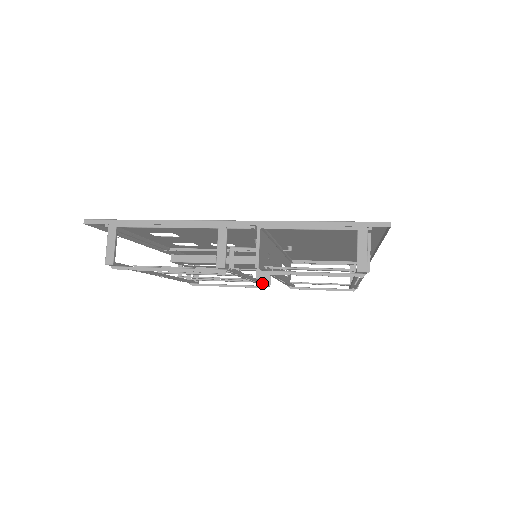
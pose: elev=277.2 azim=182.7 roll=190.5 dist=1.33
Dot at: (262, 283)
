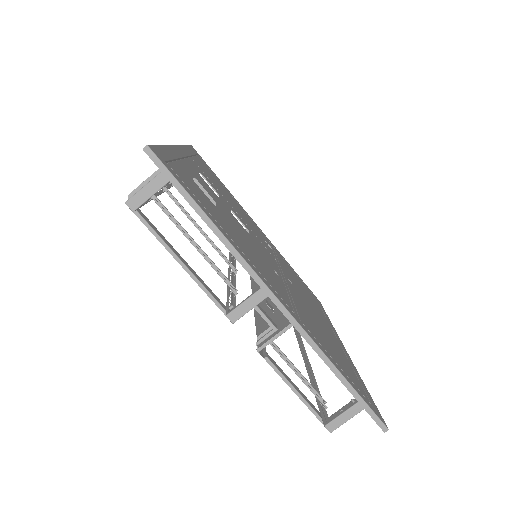
Dot at: (234, 258)
